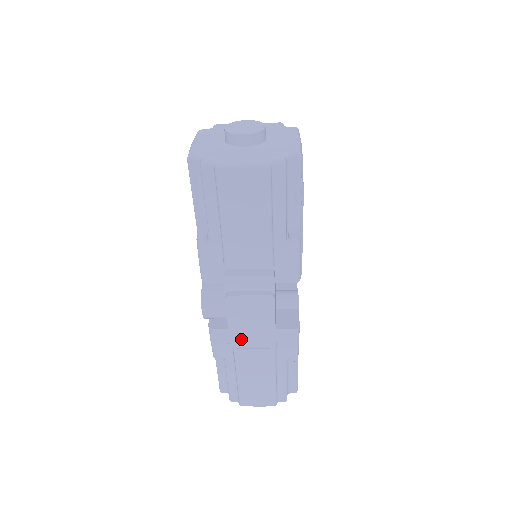
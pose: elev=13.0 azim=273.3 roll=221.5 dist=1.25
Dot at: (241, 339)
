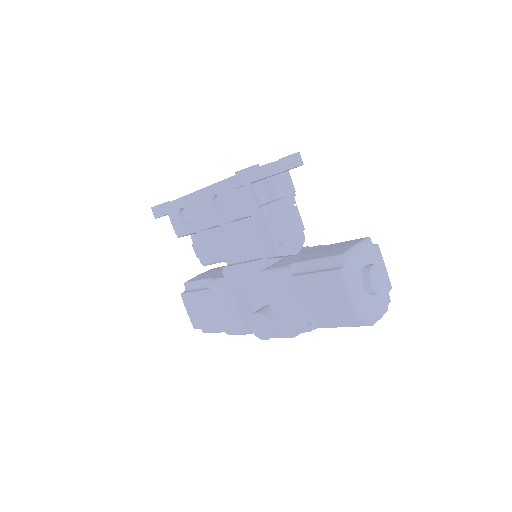
Dot at: occluded
